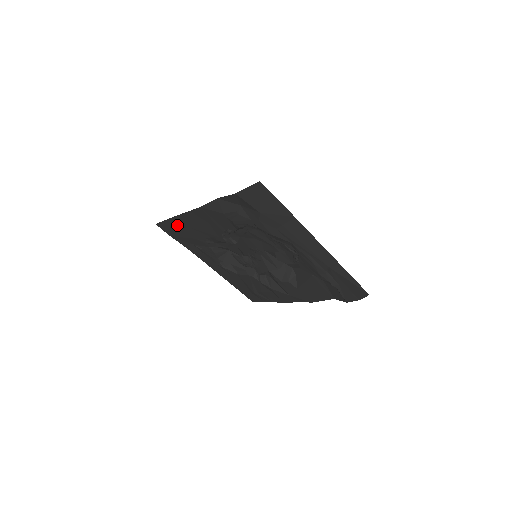
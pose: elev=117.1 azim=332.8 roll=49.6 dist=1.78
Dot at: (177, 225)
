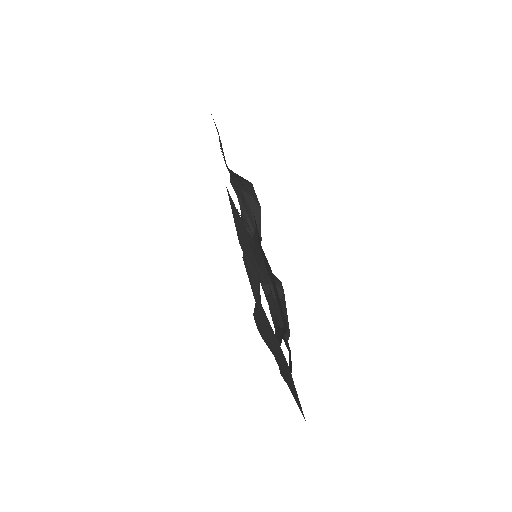
Dot at: occluded
